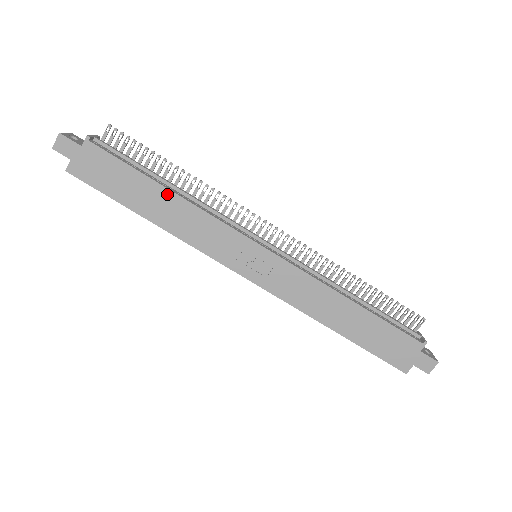
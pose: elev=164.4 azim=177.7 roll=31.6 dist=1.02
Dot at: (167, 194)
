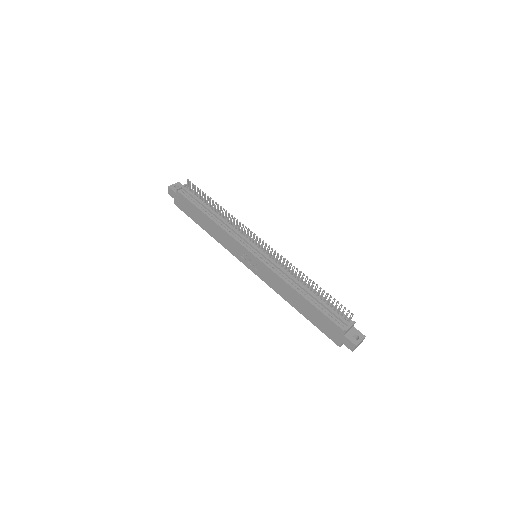
Dot at: (209, 219)
